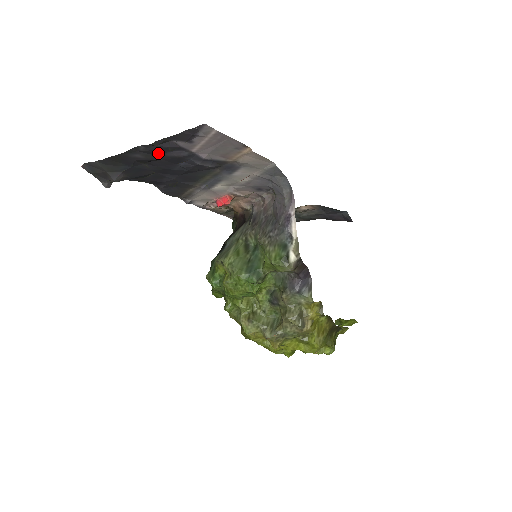
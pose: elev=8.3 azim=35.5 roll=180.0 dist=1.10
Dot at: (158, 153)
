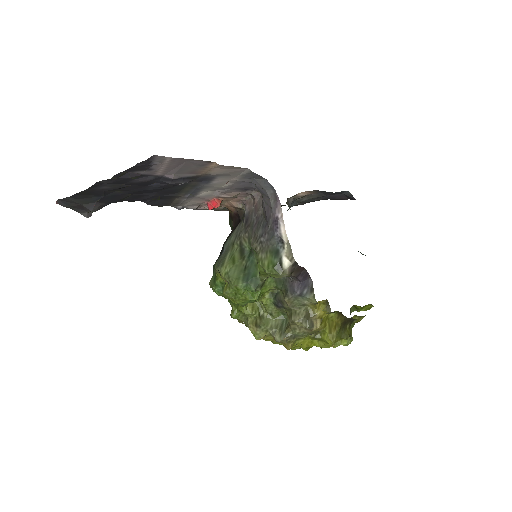
Dot at: (123, 182)
